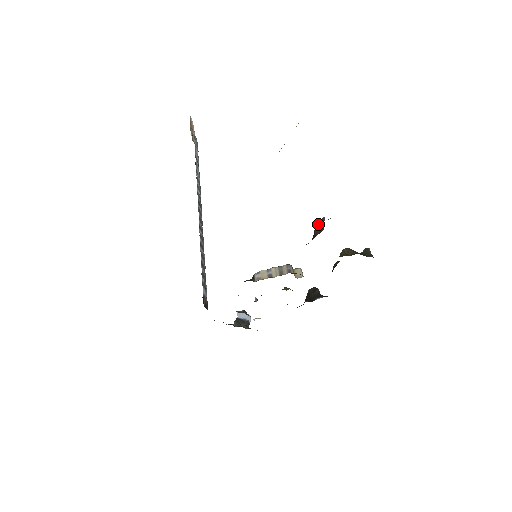
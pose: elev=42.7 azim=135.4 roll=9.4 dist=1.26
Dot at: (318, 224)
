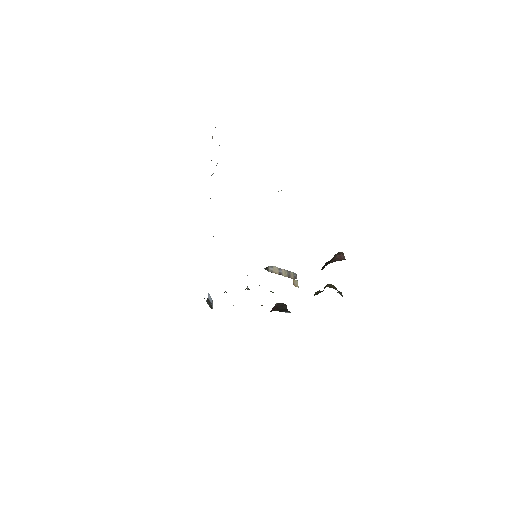
Dot at: (340, 254)
